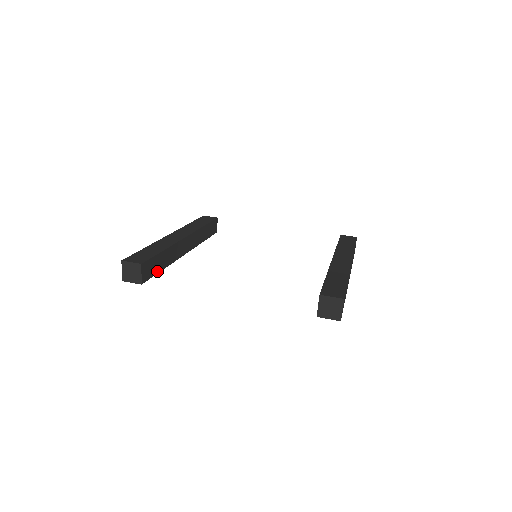
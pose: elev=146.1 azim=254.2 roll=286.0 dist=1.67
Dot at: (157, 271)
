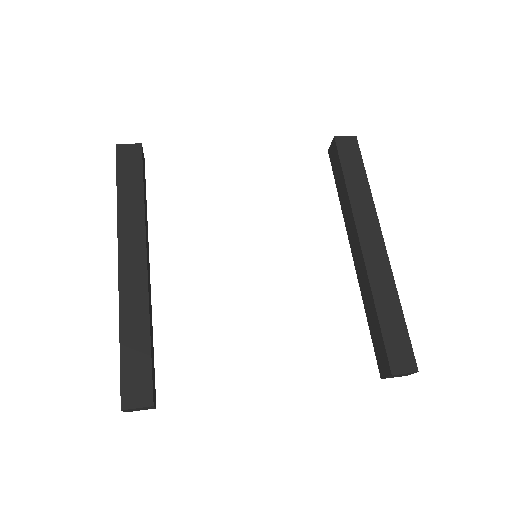
Dot at: (153, 361)
